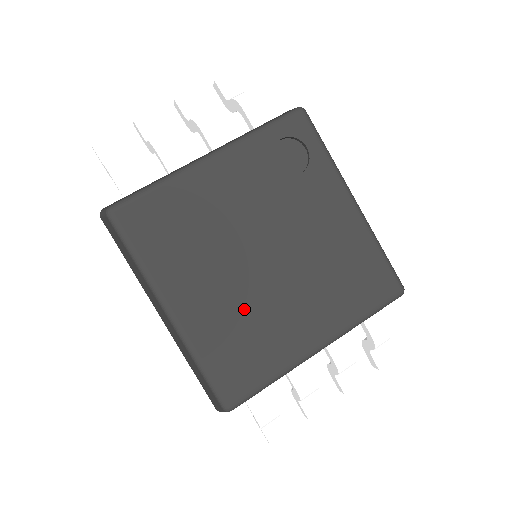
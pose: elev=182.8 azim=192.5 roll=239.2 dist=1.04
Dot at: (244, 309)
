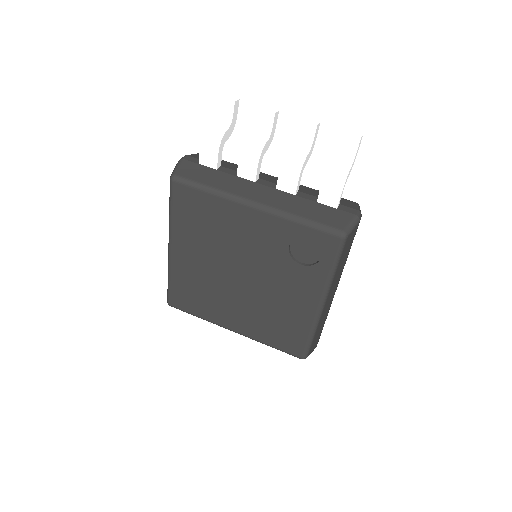
Dot at: (208, 283)
